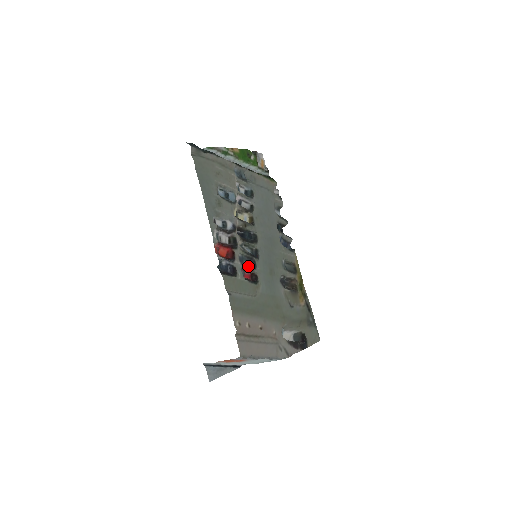
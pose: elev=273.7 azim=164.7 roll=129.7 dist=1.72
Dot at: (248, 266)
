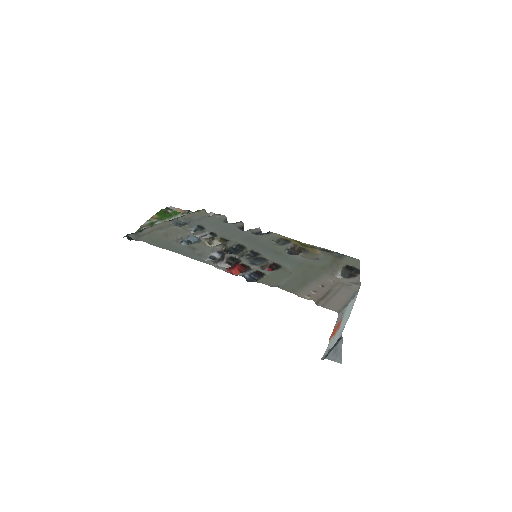
Dot at: (262, 263)
